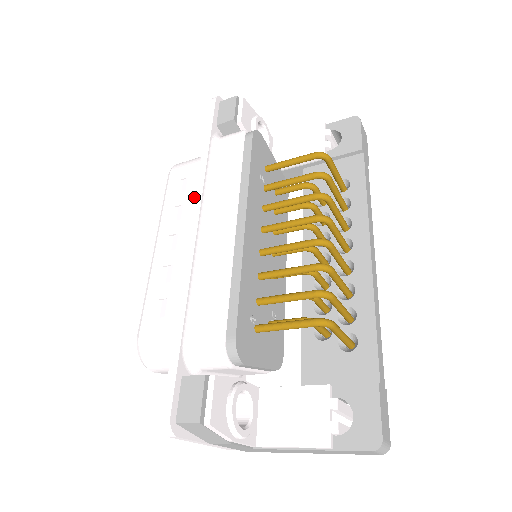
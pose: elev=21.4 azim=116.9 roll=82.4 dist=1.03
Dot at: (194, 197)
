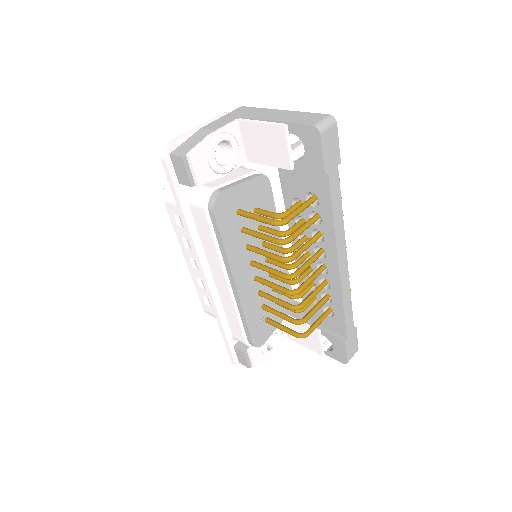
Dot at: occluded
